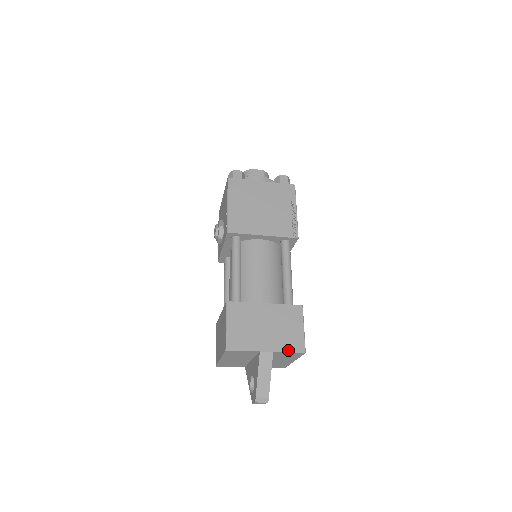
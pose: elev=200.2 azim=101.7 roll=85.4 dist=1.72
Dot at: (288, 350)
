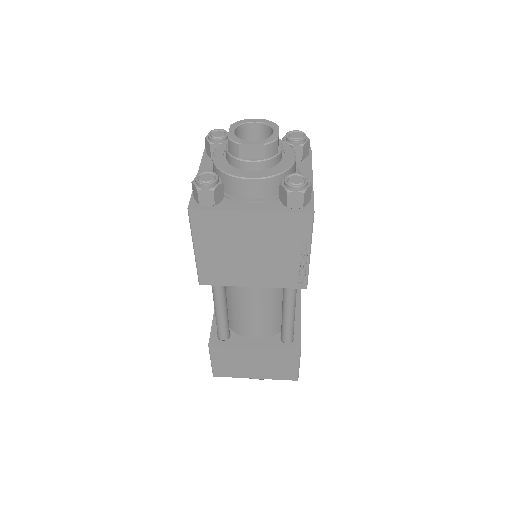
Dot at: (279, 379)
